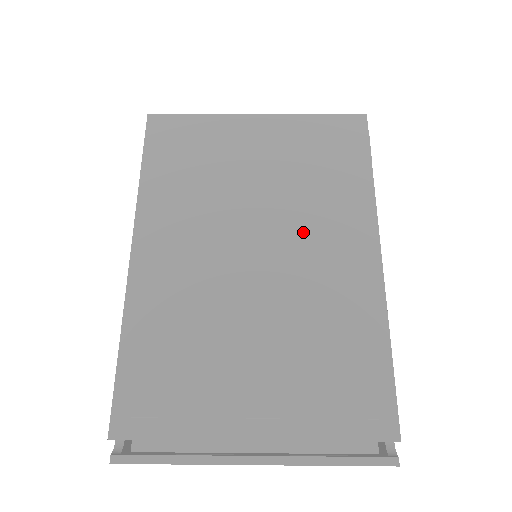
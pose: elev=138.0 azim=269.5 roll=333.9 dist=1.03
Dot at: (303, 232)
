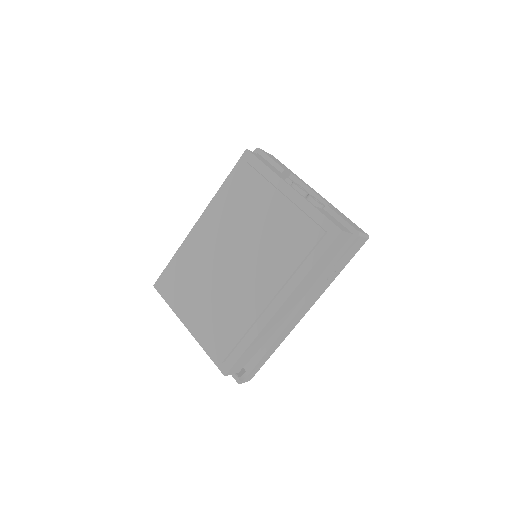
Dot at: (256, 270)
